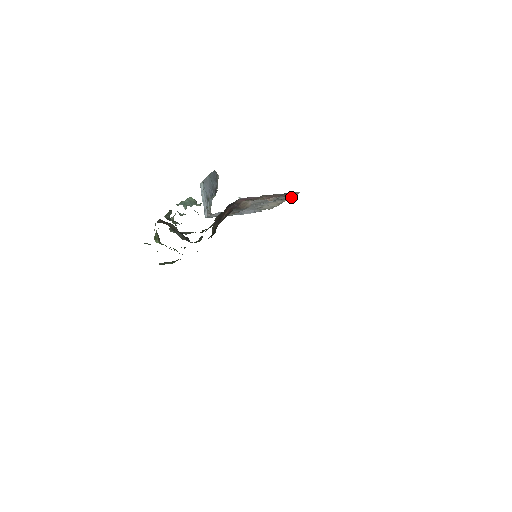
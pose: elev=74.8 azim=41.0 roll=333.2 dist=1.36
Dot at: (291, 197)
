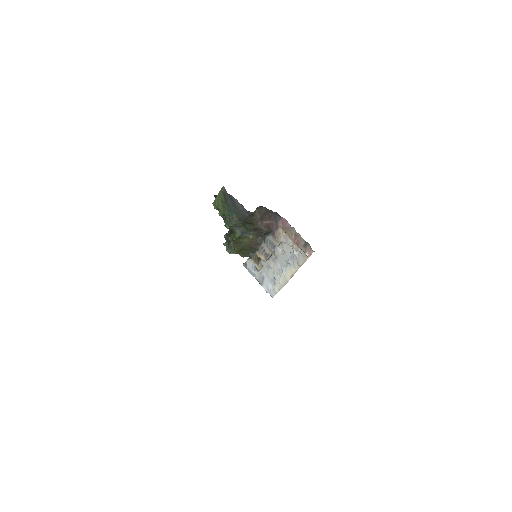
Dot at: (304, 262)
